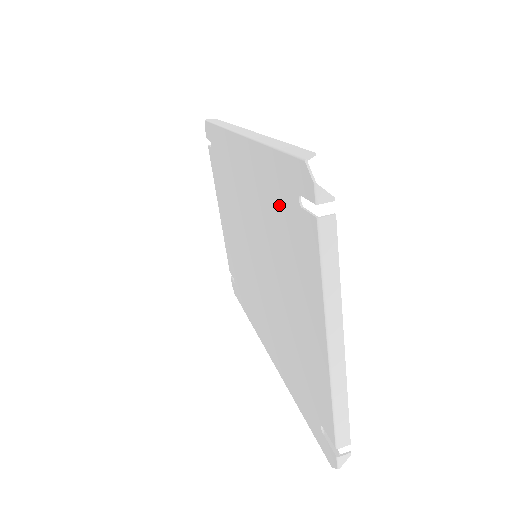
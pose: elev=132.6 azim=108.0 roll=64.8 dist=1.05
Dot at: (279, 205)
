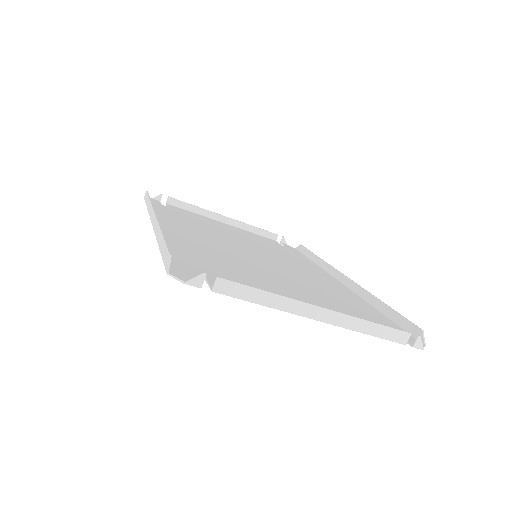
Dot at: occluded
